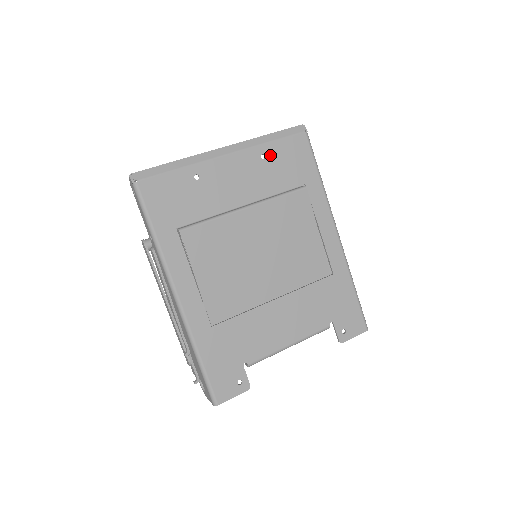
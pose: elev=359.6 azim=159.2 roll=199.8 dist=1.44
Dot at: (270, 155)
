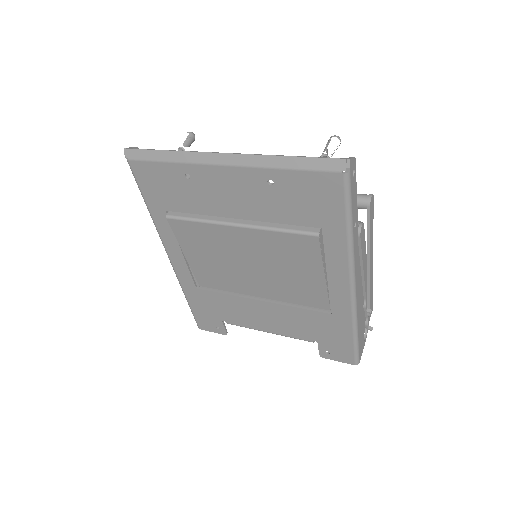
Dot at: (281, 183)
